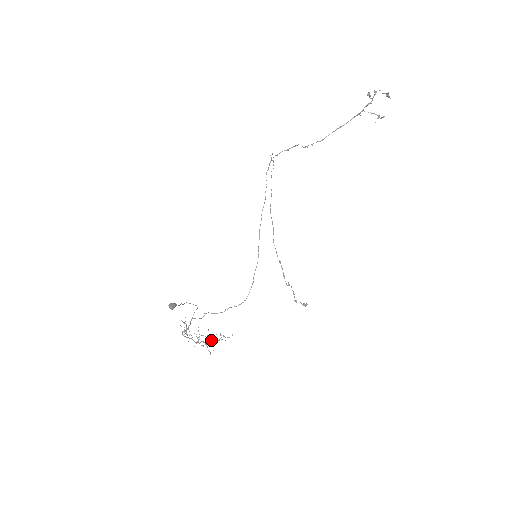
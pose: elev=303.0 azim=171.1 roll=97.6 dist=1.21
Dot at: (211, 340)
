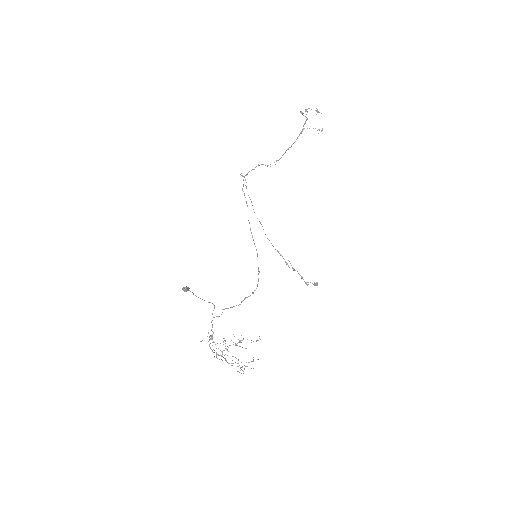
Dot at: occluded
